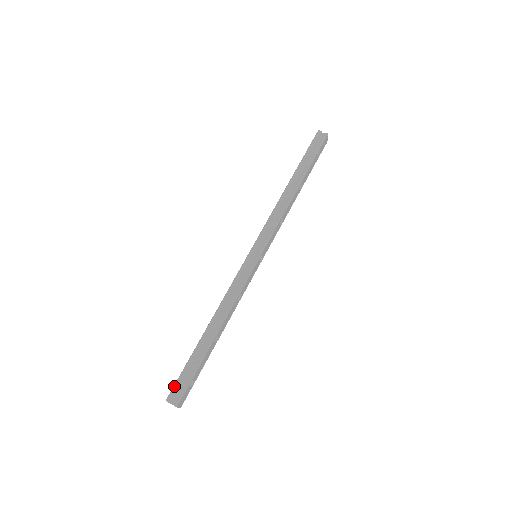
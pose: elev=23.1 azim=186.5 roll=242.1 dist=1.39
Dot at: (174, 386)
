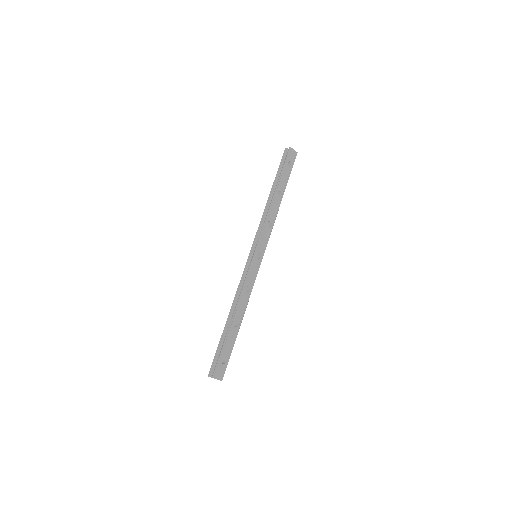
Dot at: occluded
